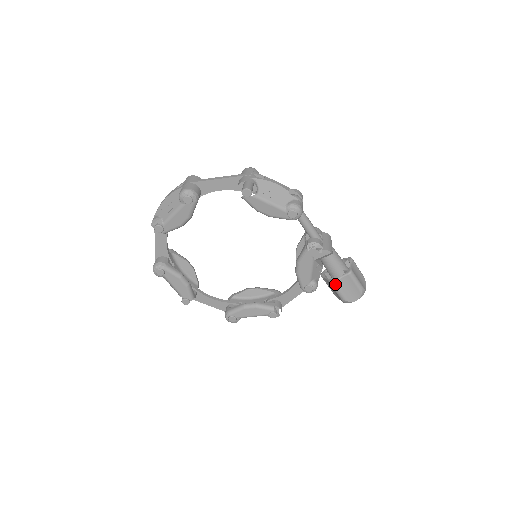
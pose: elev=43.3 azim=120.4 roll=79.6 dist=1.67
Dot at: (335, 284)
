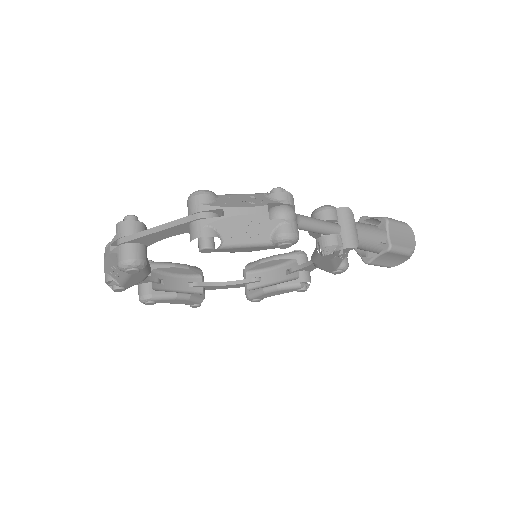
Dot at: (371, 263)
